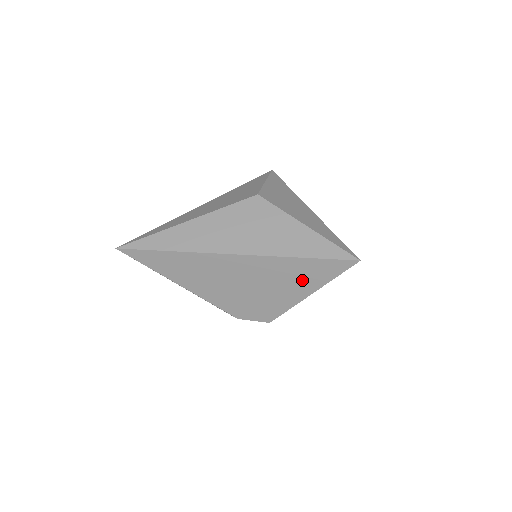
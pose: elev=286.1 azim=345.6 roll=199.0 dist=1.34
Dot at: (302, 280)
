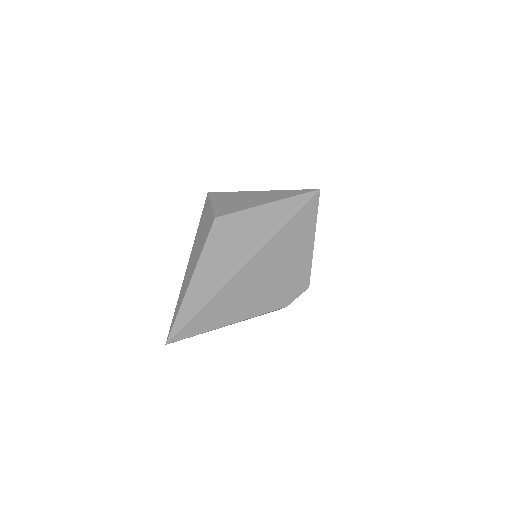
Dot at: (299, 240)
